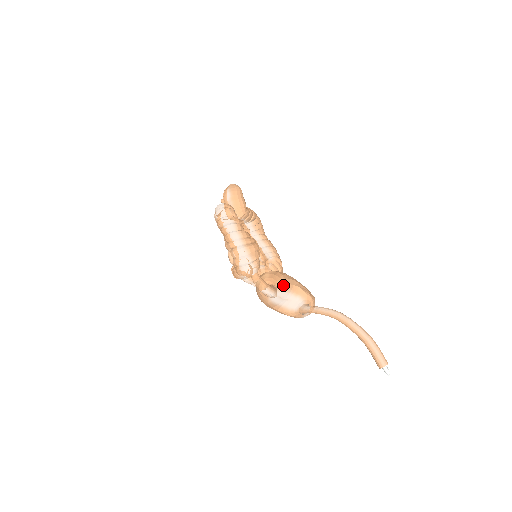
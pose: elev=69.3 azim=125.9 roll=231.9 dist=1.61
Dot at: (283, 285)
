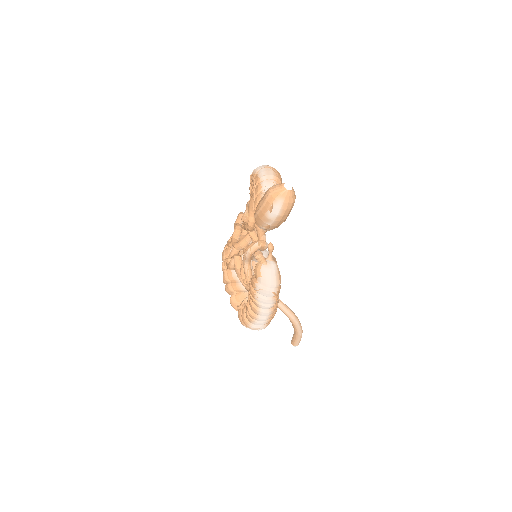
Dot at: occluded
